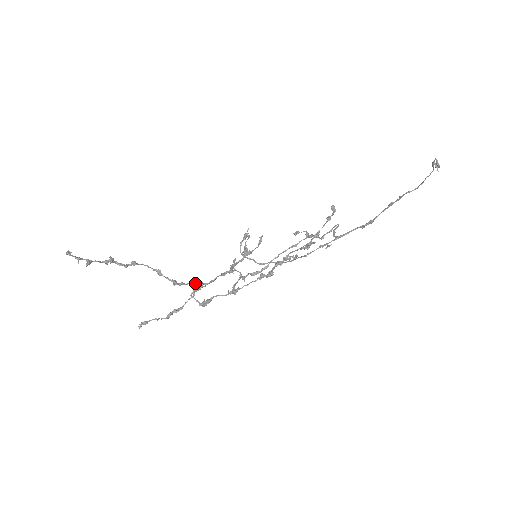
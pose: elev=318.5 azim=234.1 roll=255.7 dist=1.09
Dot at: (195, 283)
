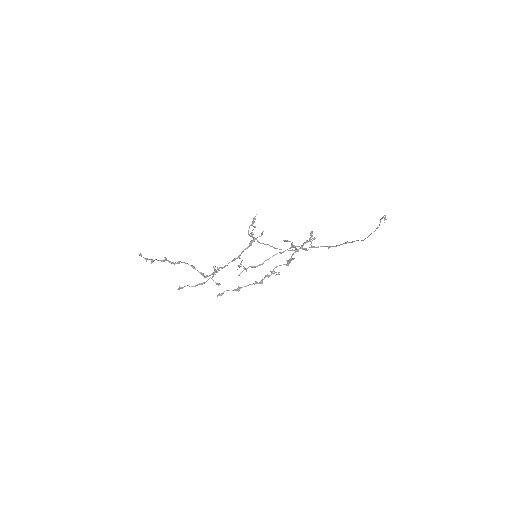
Dot at: (215, 274)
